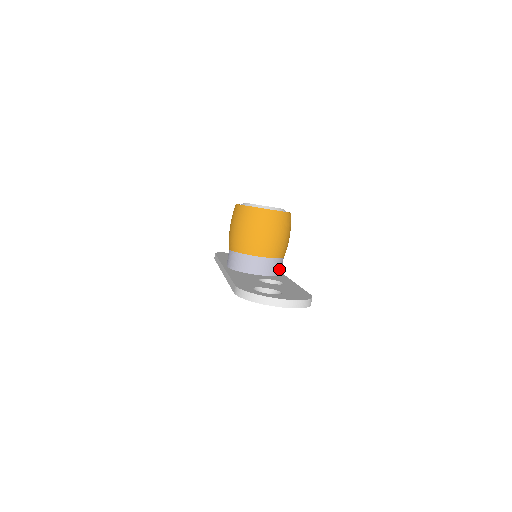
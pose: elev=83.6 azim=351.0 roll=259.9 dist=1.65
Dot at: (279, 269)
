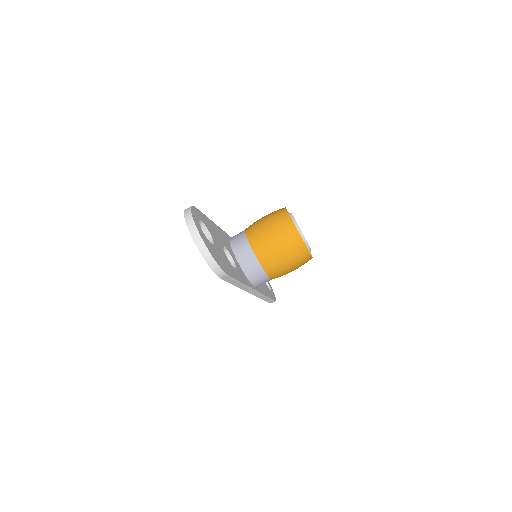
Dot at: (255, 276)
